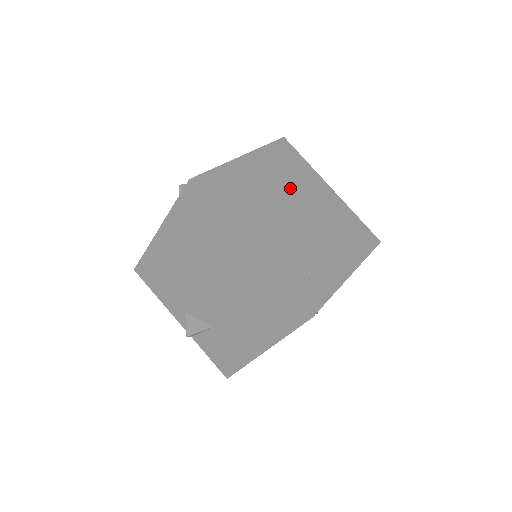
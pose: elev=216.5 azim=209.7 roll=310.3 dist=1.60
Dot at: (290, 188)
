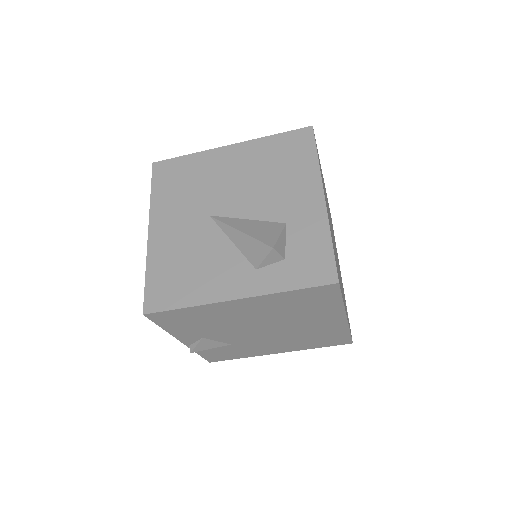
Dot at: (328, 210)
